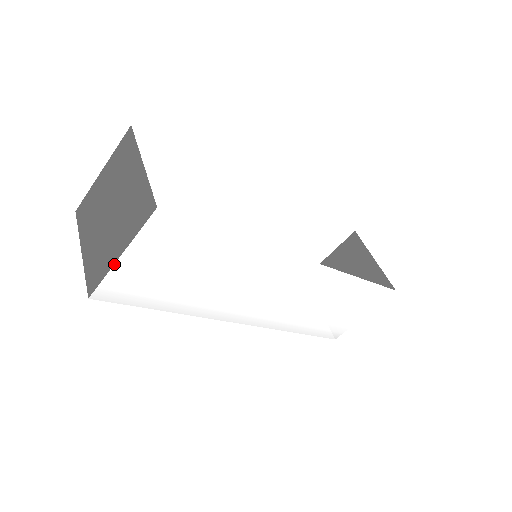
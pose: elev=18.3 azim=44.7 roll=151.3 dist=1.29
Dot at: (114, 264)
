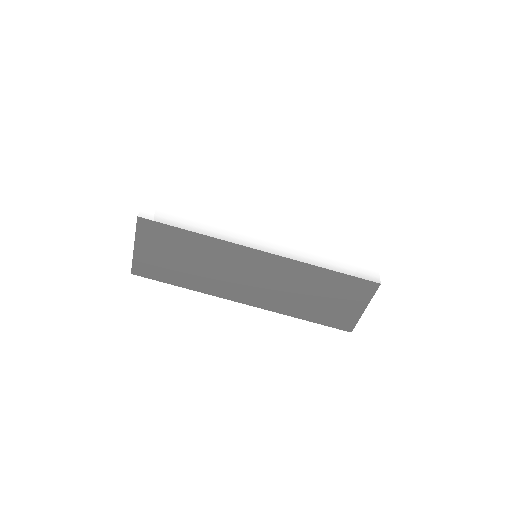
Dot at: (147, 200)
